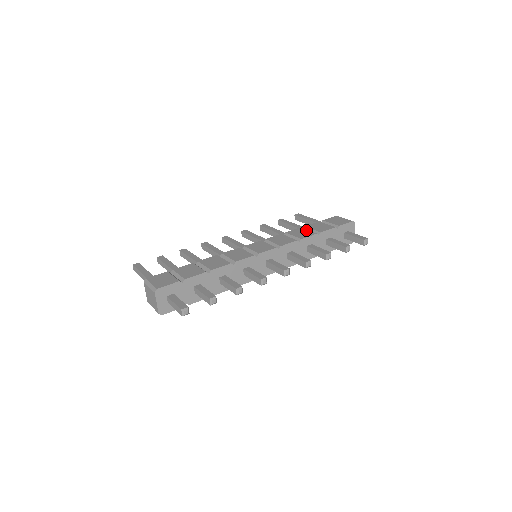
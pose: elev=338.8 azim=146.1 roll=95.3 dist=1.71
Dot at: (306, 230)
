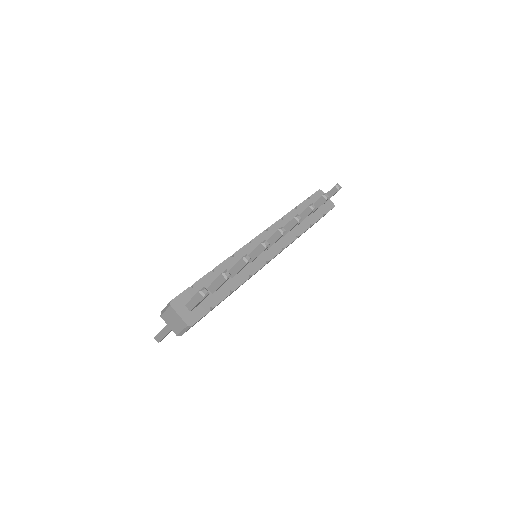
Dot at: occluded
